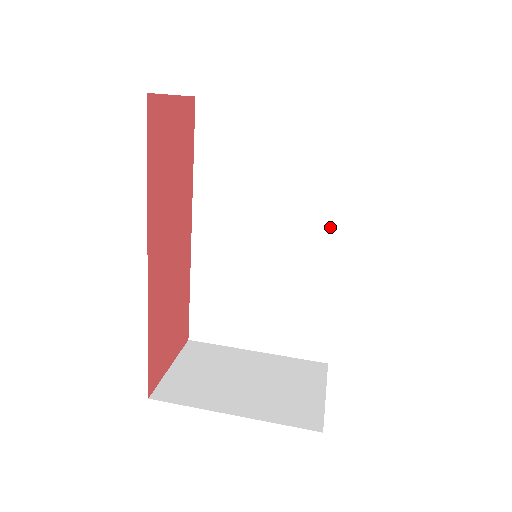
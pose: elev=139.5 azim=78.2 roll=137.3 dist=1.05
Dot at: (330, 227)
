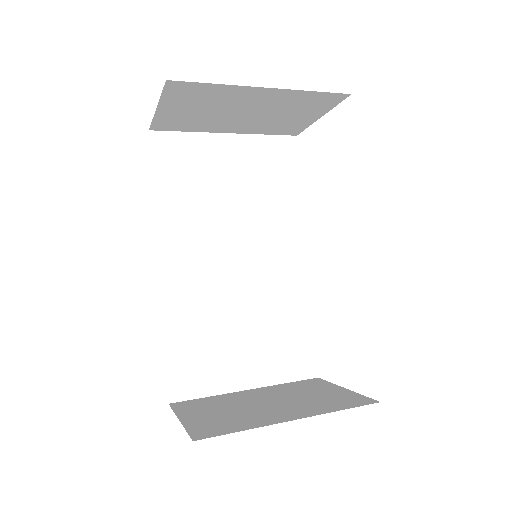
Dot at: (291, 237)
